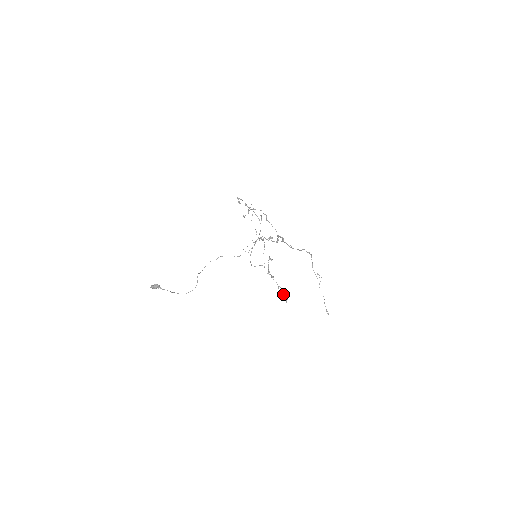
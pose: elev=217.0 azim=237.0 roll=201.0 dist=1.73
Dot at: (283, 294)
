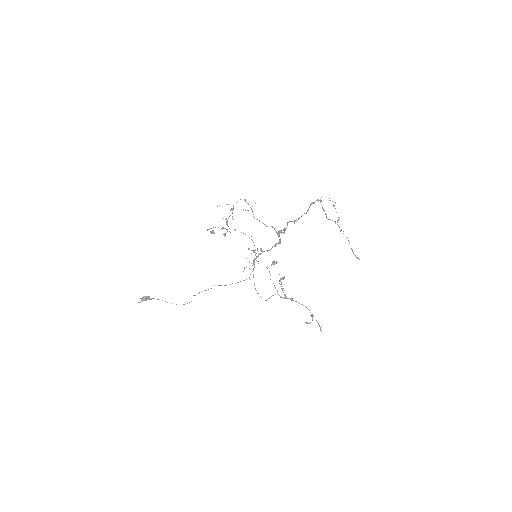
Dot at: (312, 317)
